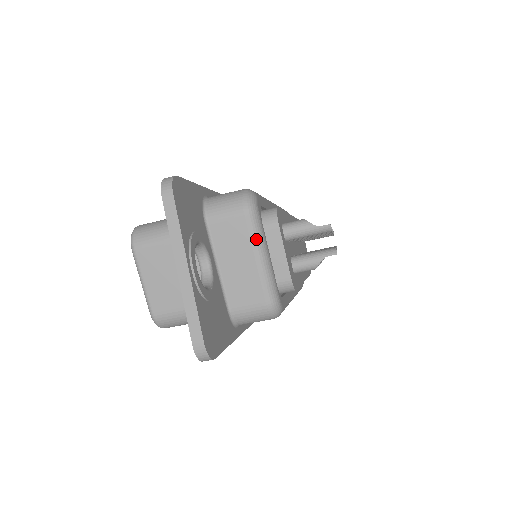
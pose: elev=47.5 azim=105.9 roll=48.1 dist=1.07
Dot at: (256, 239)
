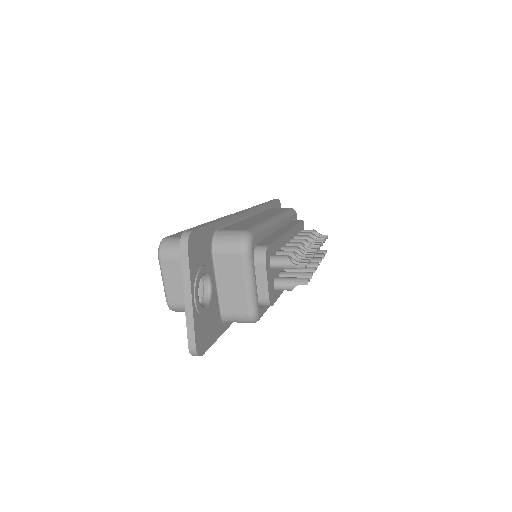
Dot at: (247, 271)
